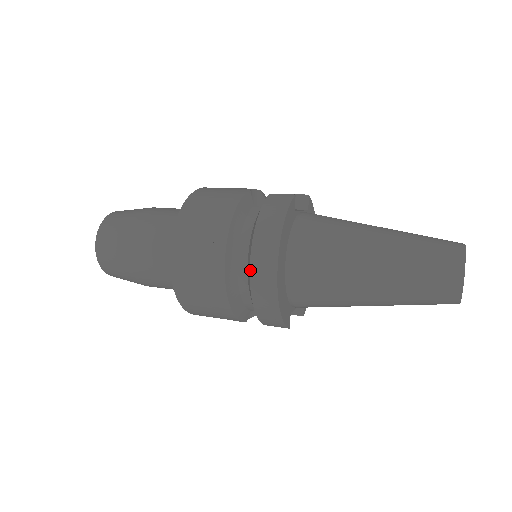
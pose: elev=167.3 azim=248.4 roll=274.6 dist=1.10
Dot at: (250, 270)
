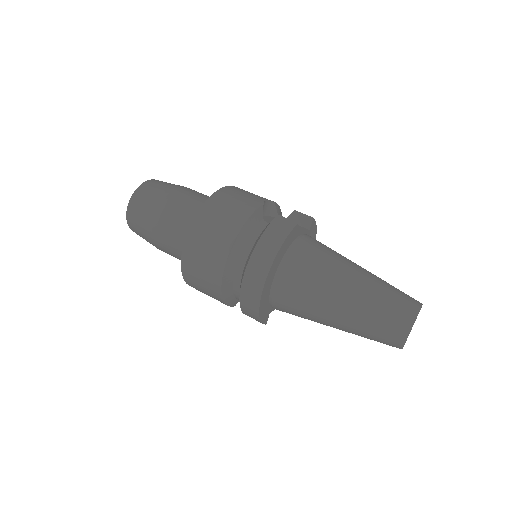
Dot at: (243, 279)
